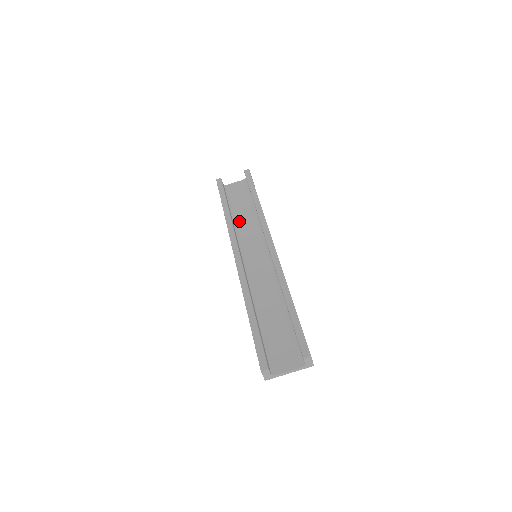
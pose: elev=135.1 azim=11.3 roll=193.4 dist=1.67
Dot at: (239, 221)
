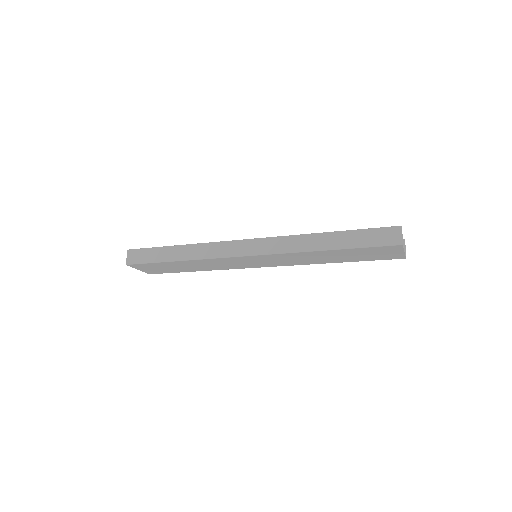
Dot at: occluded
